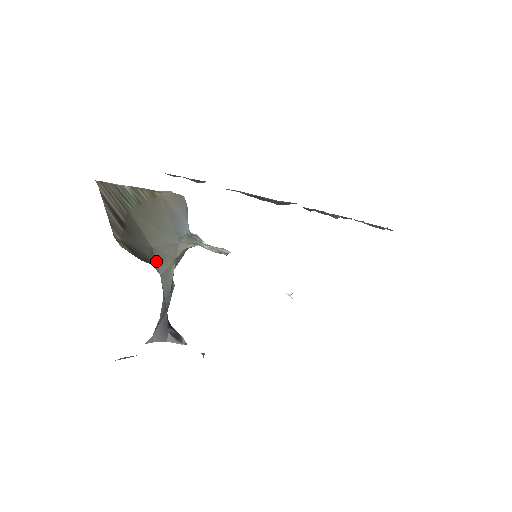
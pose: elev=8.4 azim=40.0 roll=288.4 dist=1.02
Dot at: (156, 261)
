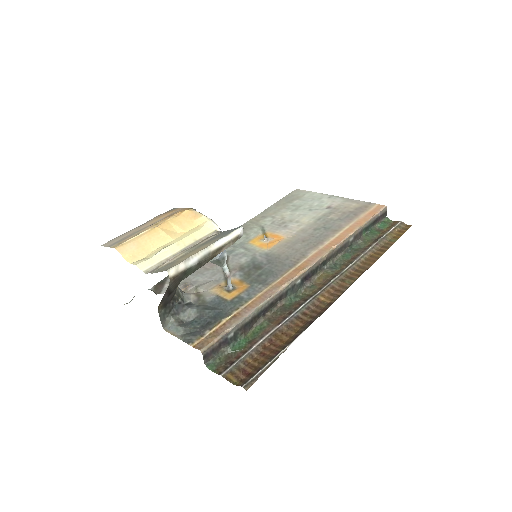
Dot at: occluded
